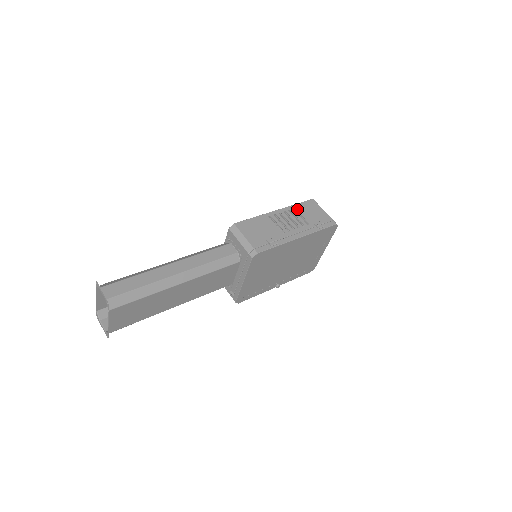
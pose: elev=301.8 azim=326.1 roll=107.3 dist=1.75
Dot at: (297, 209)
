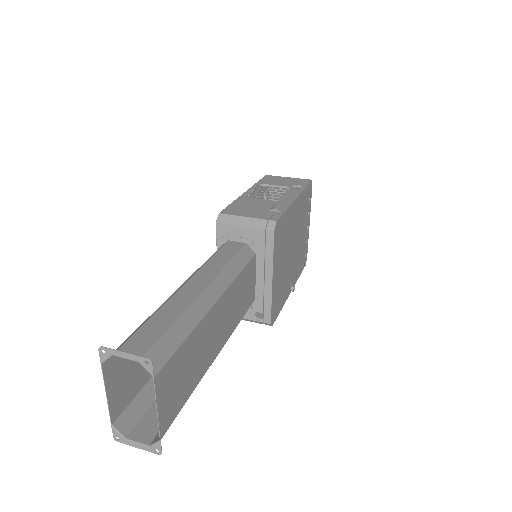
Dot at: (263, 184)
